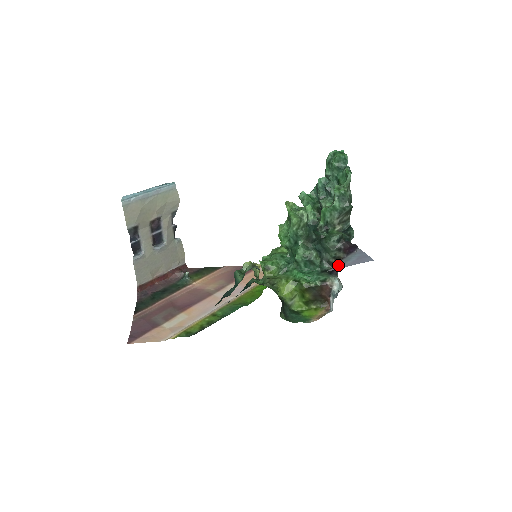
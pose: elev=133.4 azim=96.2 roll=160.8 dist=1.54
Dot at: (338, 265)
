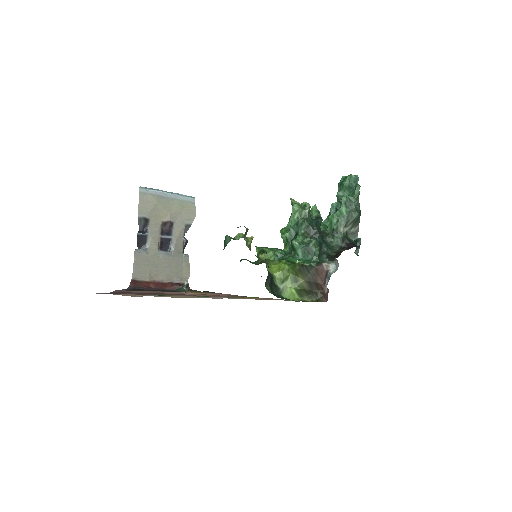
Dot at: occluded
